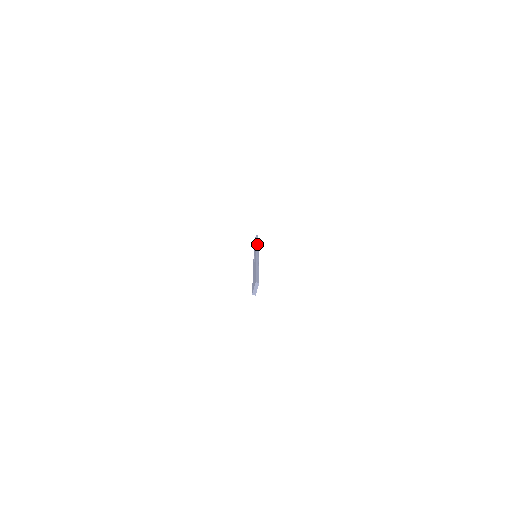
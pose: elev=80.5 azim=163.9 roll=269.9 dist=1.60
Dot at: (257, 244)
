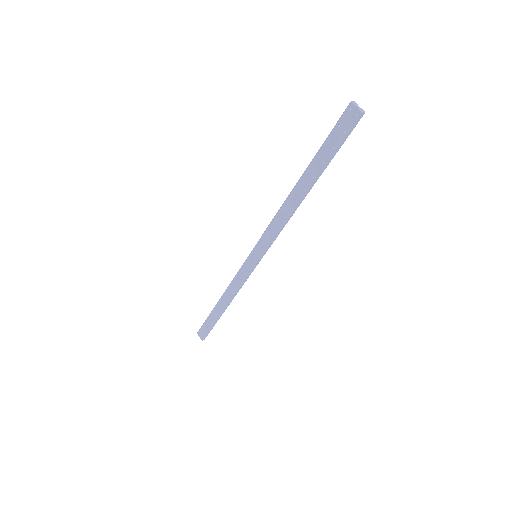
Dot at: (228, 287)
